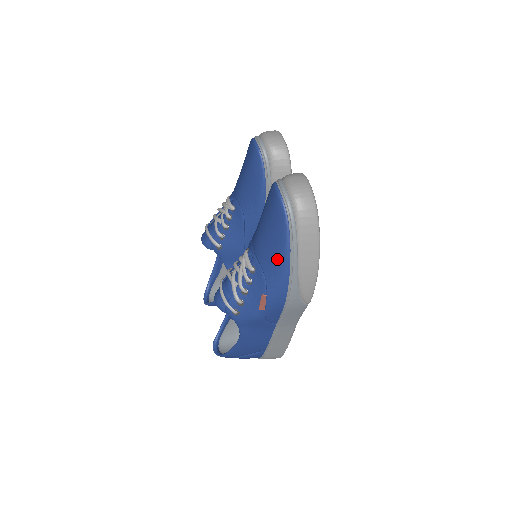
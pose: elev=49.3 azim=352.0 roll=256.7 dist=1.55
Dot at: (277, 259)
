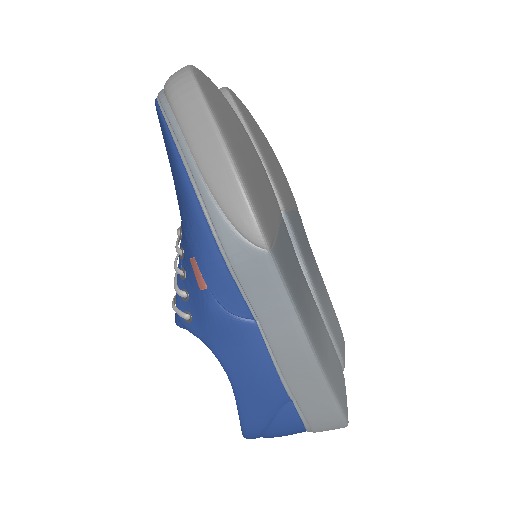
Dot at: (178, 185)
